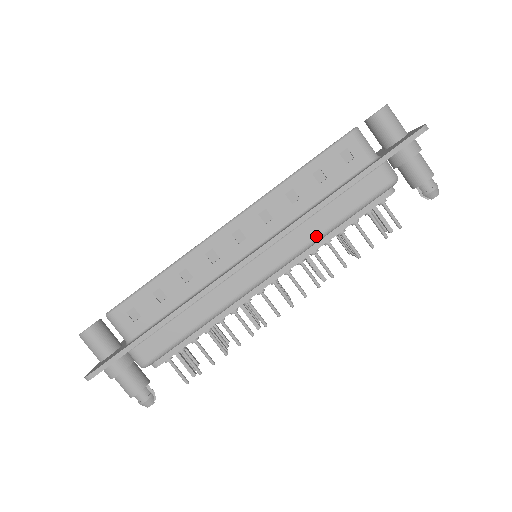
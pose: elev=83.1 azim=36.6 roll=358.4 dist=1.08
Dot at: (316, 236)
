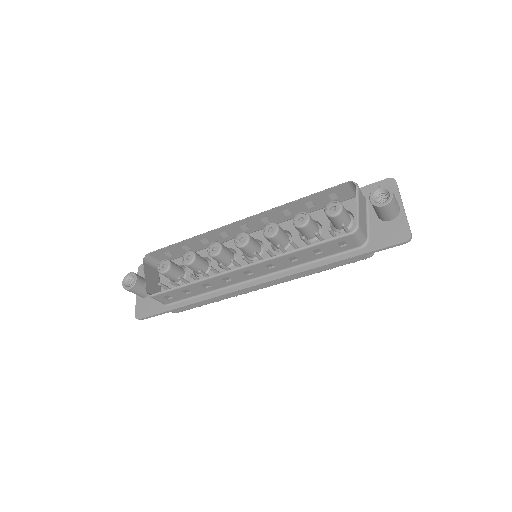
Dot at: (303, 276)
